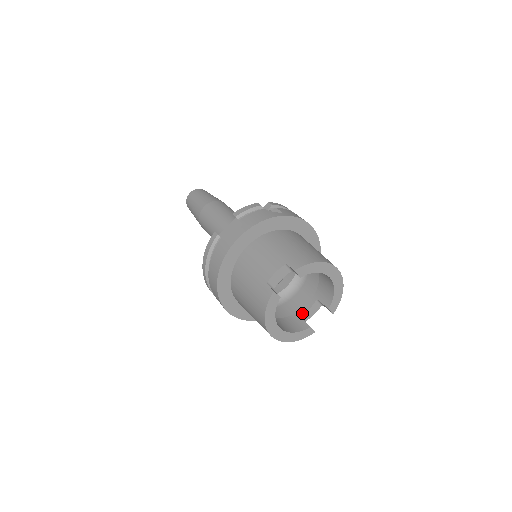
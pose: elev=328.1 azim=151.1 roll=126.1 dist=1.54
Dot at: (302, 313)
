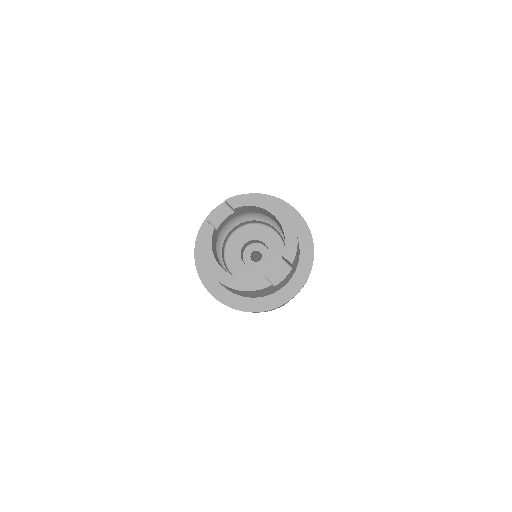
Dot at: (267, 275)
